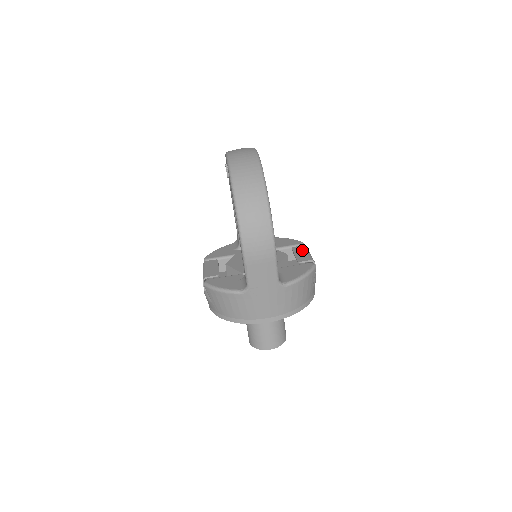
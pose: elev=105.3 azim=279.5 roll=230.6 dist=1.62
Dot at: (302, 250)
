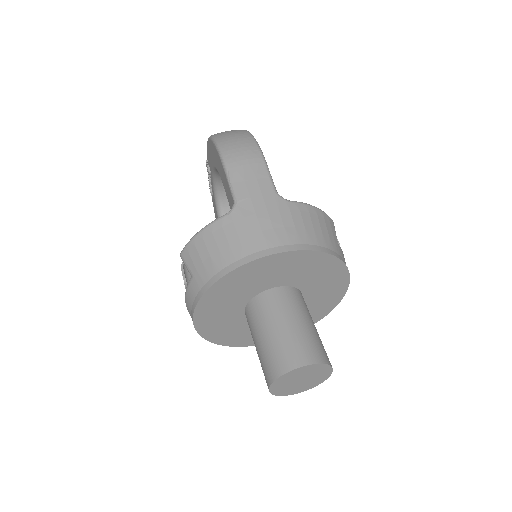
Dot at: occluded
